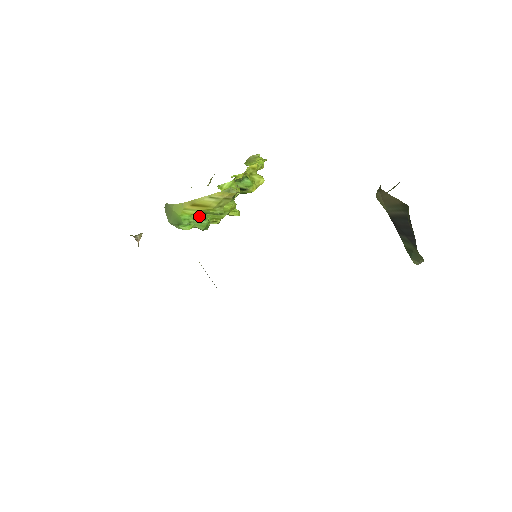
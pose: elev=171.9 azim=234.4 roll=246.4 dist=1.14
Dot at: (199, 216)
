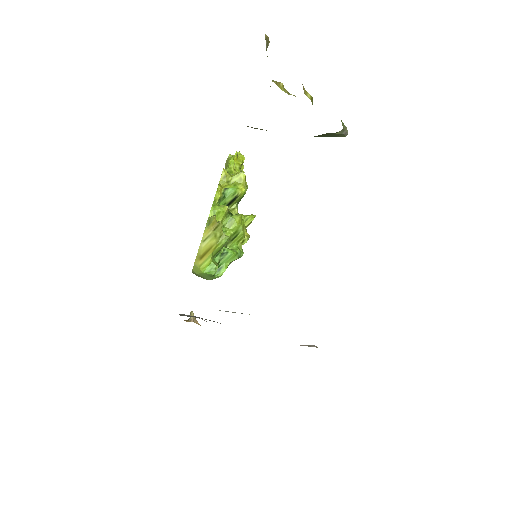
Dot at: (220, 256)
